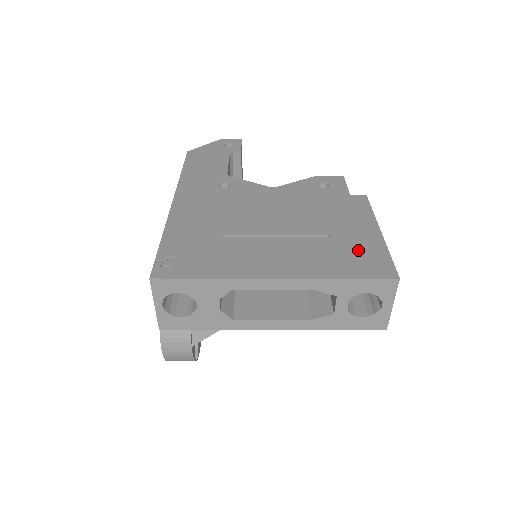
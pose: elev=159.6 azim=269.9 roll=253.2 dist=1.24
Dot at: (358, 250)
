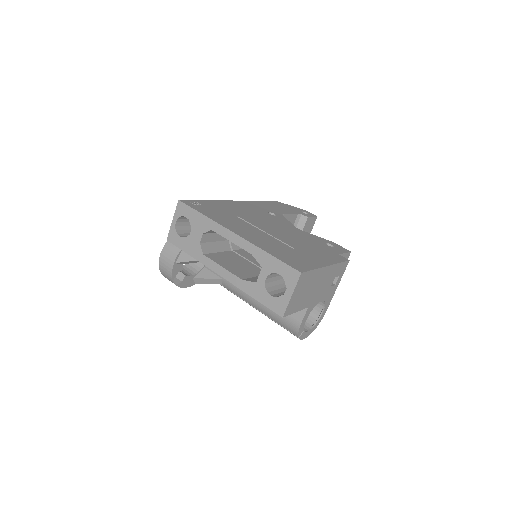
Dot at: (299, 258)
